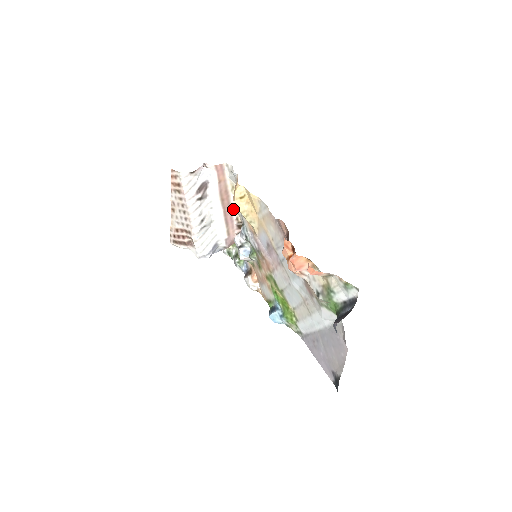
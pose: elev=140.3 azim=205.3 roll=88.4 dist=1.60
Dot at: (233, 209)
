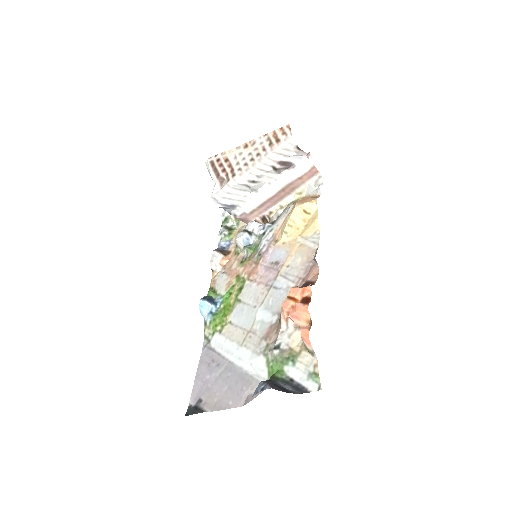
Dot at: (278, 204)
